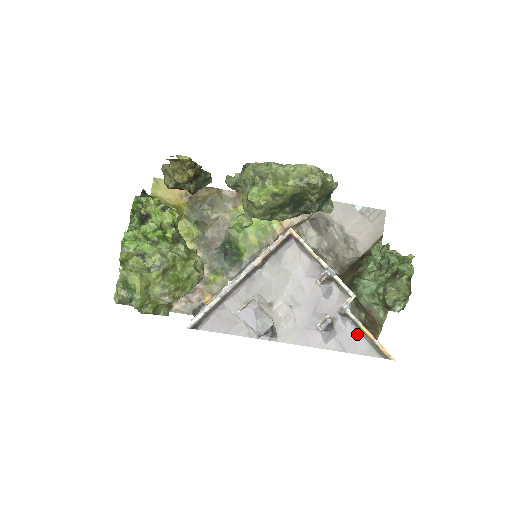
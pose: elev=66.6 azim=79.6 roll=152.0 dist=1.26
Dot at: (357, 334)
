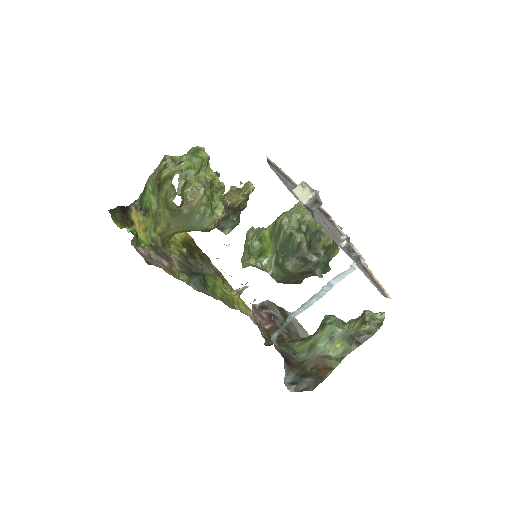
Dot at: (365, 271)
